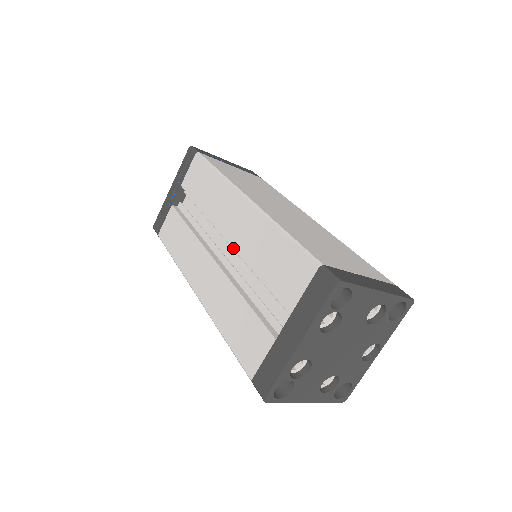
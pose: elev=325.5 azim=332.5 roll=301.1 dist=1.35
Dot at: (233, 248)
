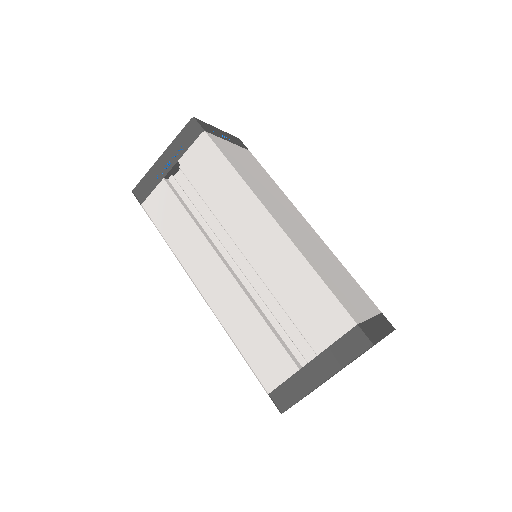
Dot at: (249, 262)
